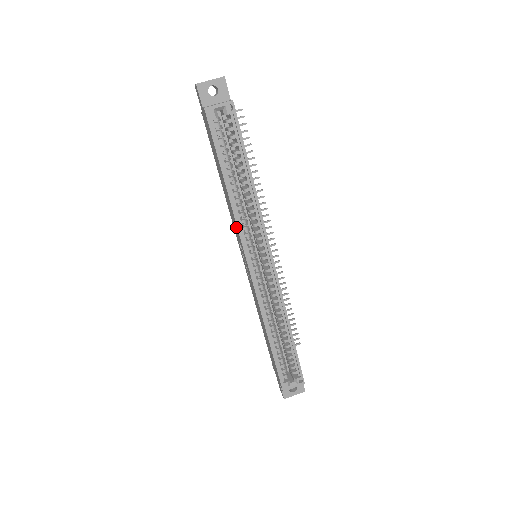
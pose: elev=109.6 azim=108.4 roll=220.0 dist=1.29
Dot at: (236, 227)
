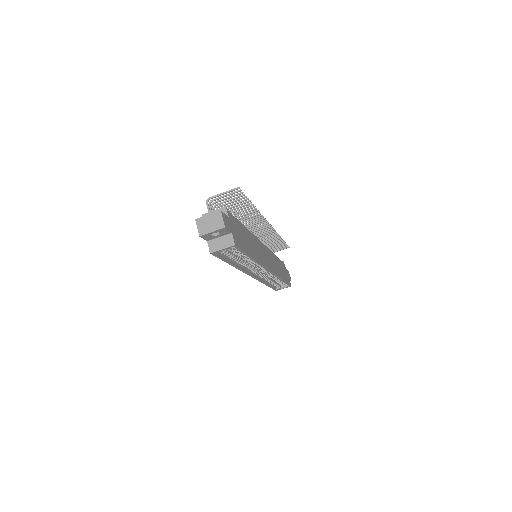
Dot at: occluded
